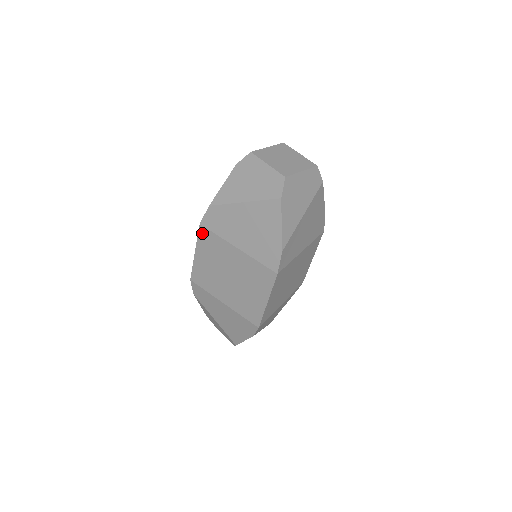
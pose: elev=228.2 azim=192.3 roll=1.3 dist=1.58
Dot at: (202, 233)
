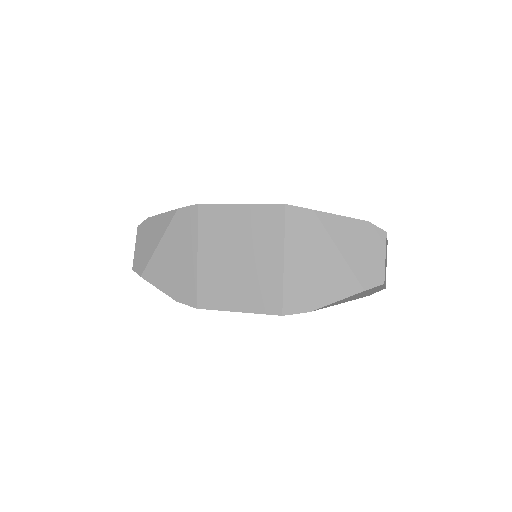
Dot at: (274, 314)
